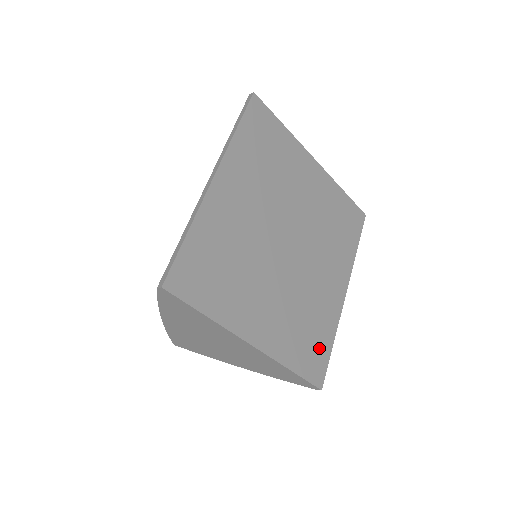
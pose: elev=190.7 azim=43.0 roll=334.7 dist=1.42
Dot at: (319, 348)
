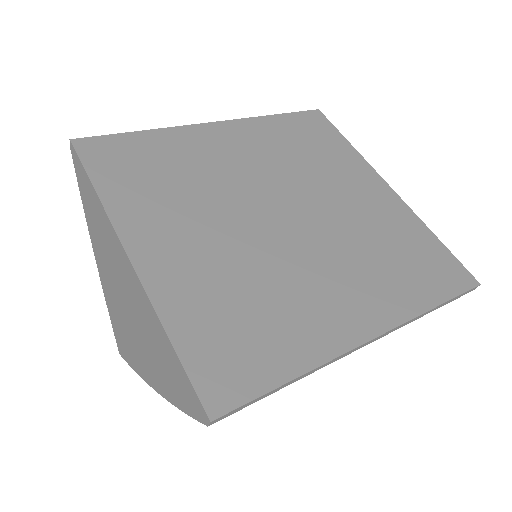
Dot at: (254, 357)
